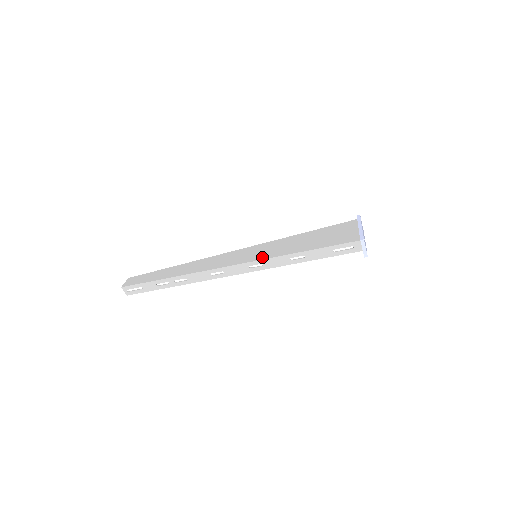
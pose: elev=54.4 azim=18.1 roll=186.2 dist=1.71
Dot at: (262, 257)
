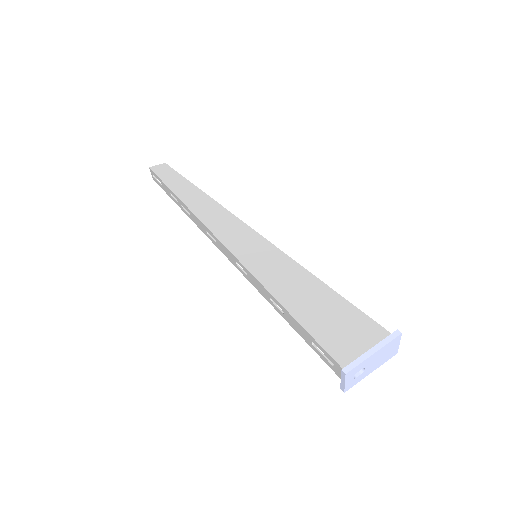
Dot at: (251, 265)
